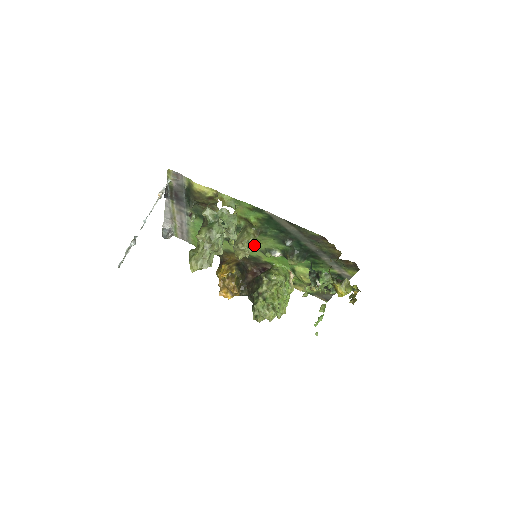
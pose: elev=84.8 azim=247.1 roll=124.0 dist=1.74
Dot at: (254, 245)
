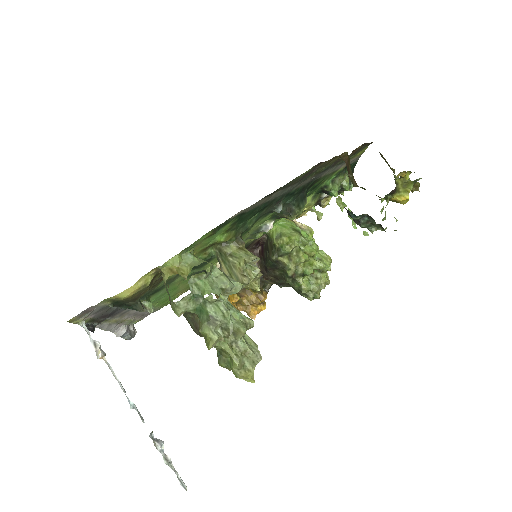
Dot at: (255, 259)
